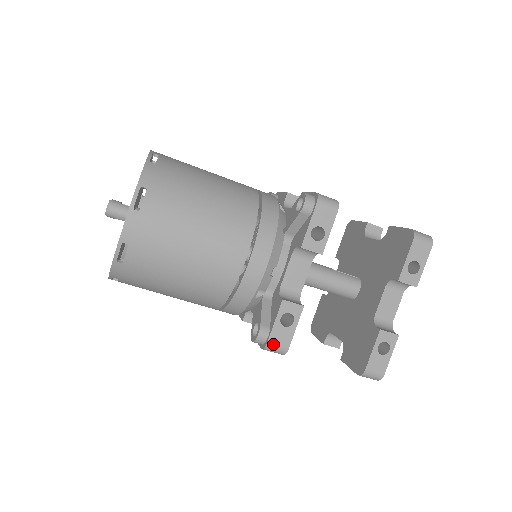
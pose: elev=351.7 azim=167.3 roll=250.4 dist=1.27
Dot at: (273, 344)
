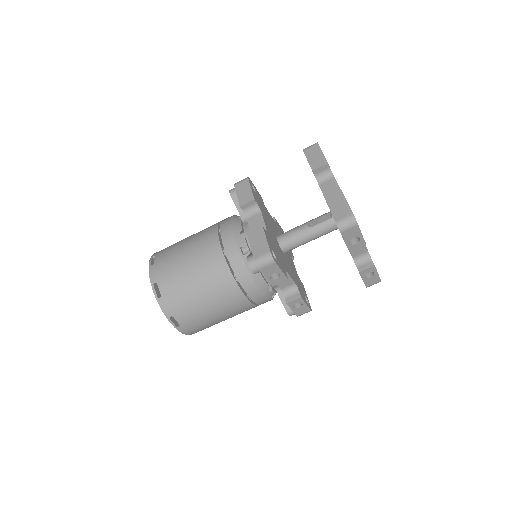
Dot at: (300, 315)
